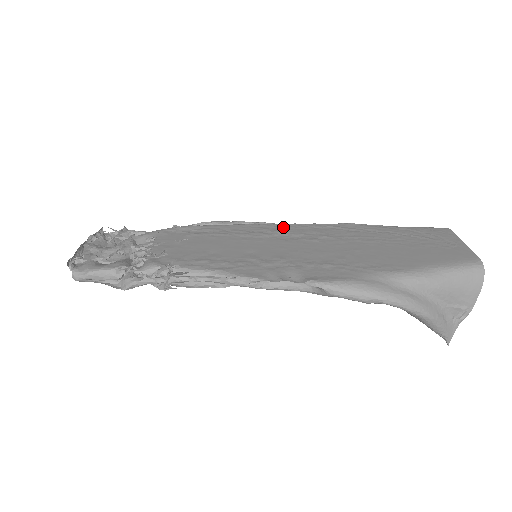
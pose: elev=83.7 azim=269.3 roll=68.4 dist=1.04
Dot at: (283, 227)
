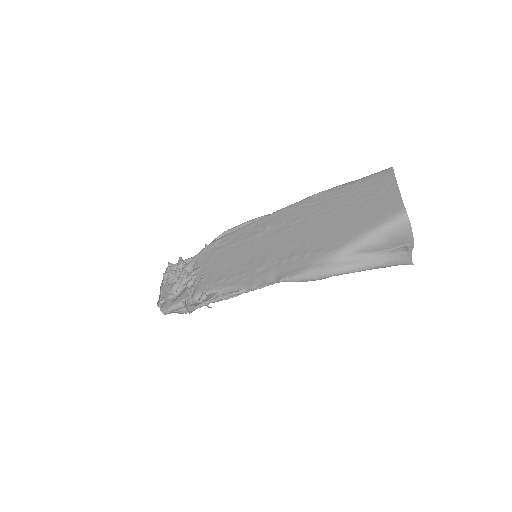
Dot at: (270, 219)
